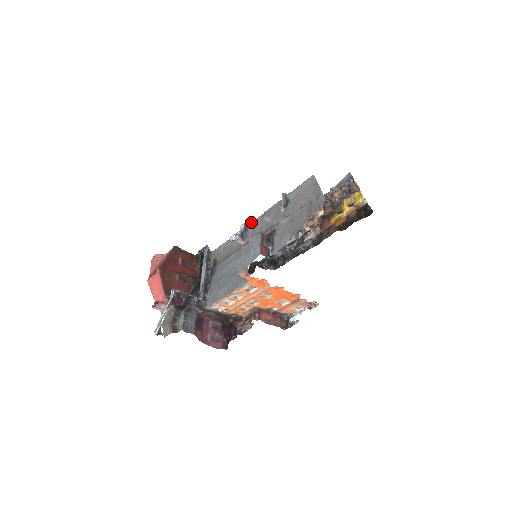
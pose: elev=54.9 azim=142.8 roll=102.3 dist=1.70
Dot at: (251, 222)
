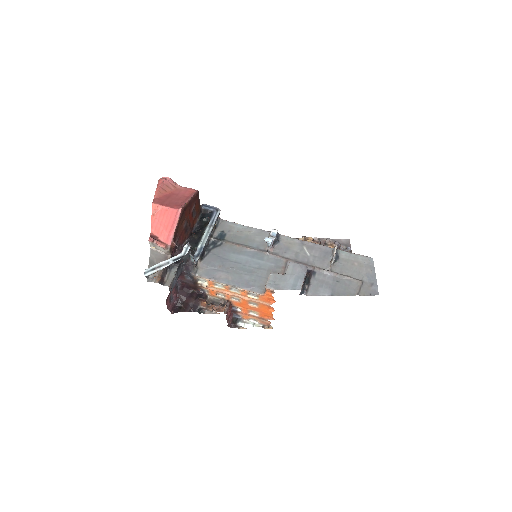
Dot at: (286, 236)
